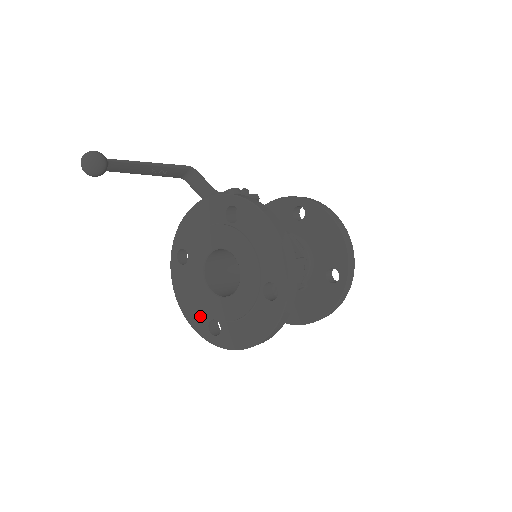
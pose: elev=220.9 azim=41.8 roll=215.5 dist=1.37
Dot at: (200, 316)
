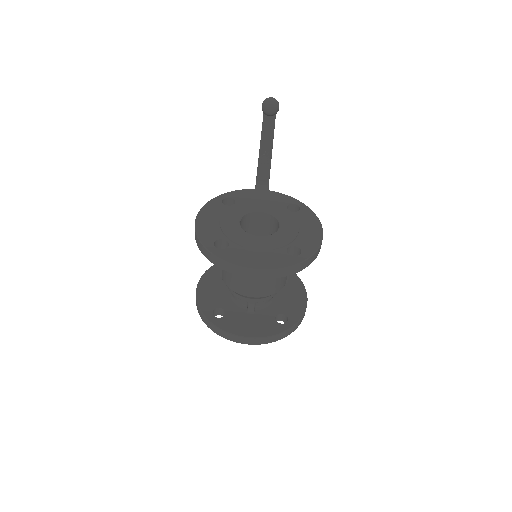
Dot at: (213, 233)
